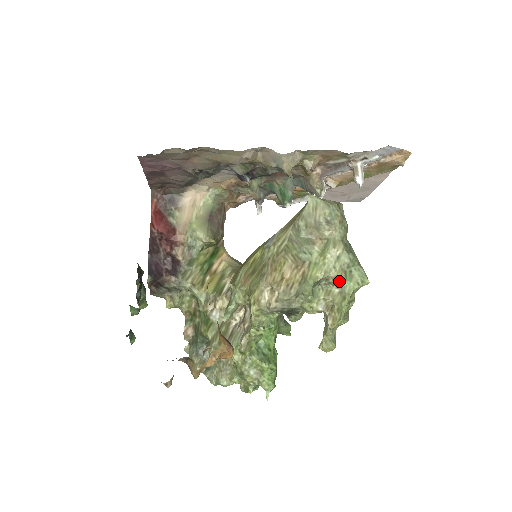
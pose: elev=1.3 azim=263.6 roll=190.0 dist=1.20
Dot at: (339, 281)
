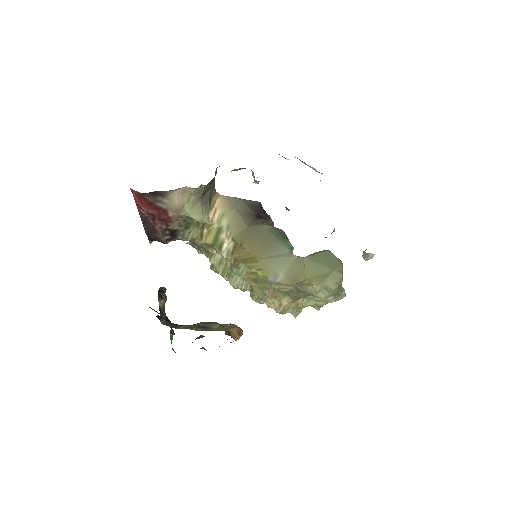
Dot at: occluded
